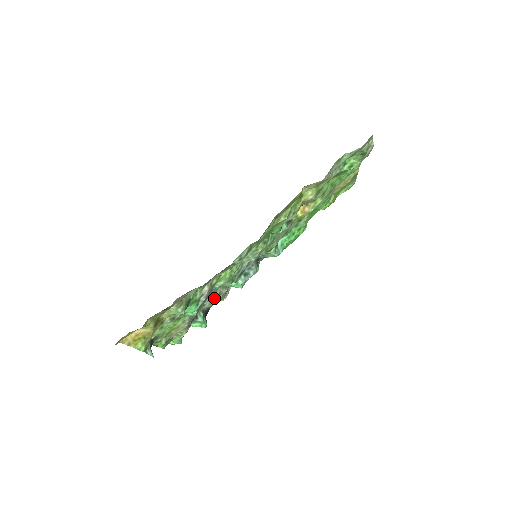
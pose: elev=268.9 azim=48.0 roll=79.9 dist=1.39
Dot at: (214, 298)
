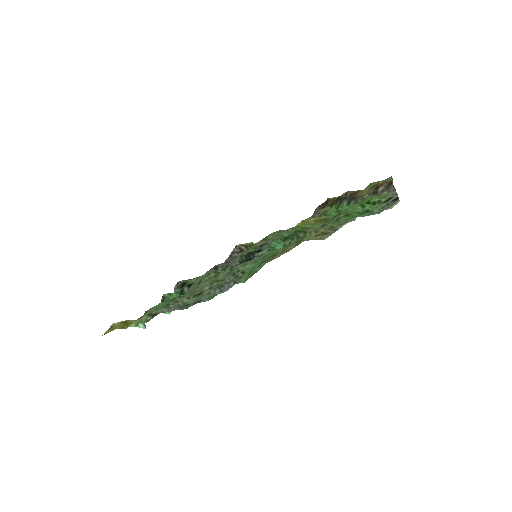
Dot at: occluded
